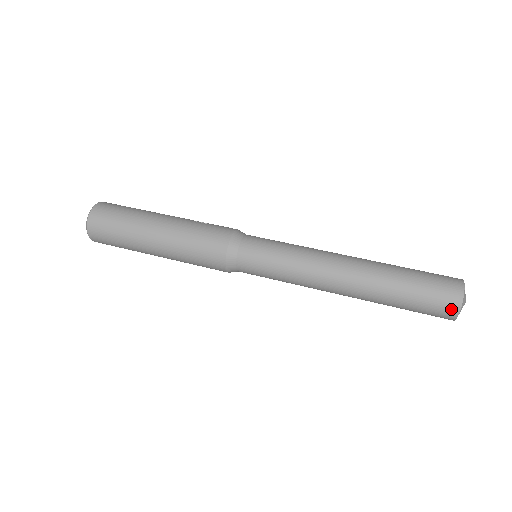
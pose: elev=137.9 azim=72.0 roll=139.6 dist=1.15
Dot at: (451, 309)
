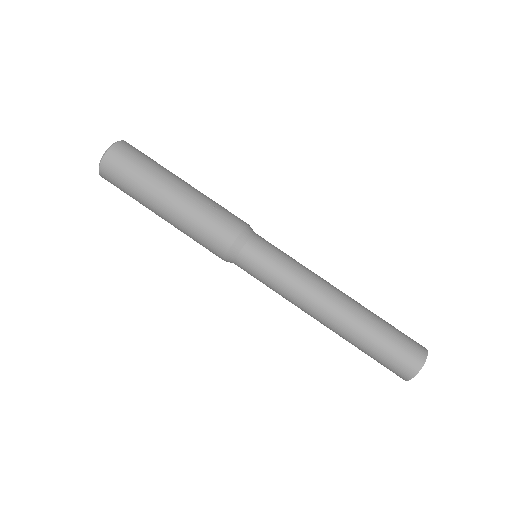
Dot at: (403, 376)
